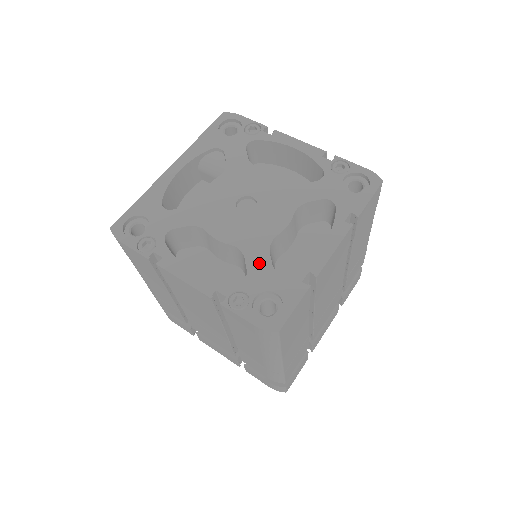
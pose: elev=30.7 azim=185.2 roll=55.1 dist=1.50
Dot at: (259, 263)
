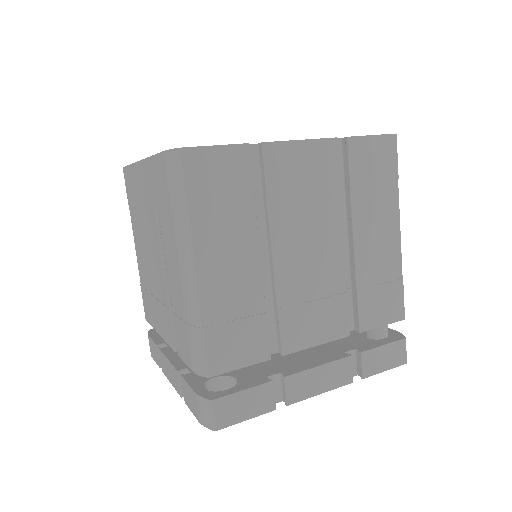
Dot at: occluded
